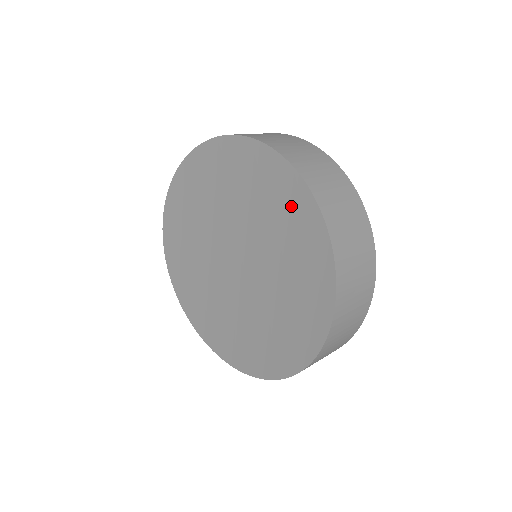
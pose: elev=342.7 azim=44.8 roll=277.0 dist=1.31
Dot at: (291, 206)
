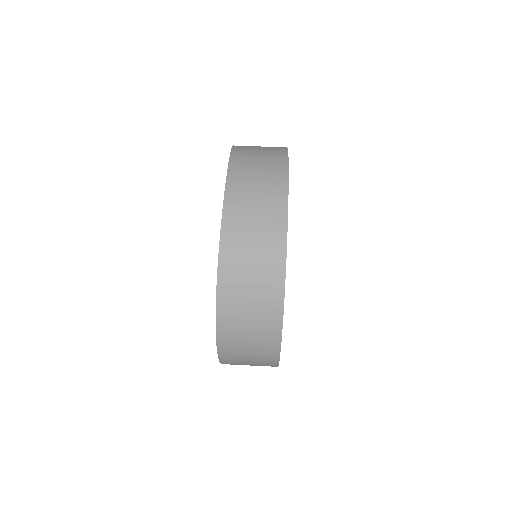
Dot at: occluded
